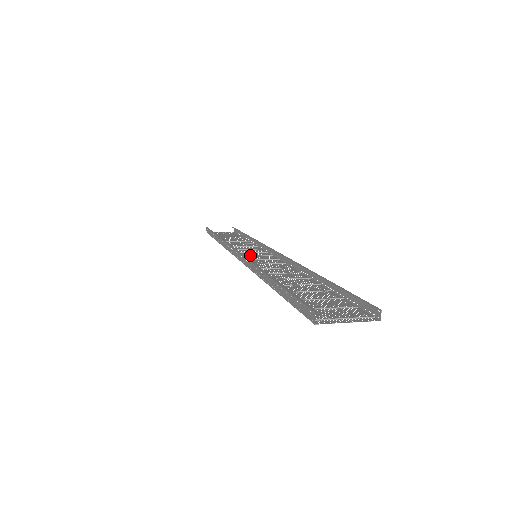
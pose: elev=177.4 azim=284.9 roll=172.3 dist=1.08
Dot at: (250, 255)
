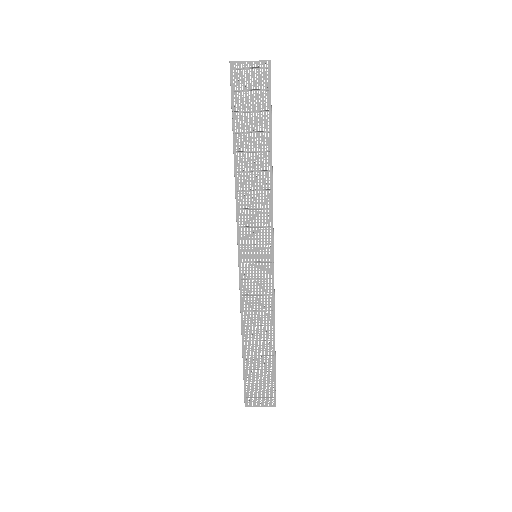
Dot at: (252, 262)
